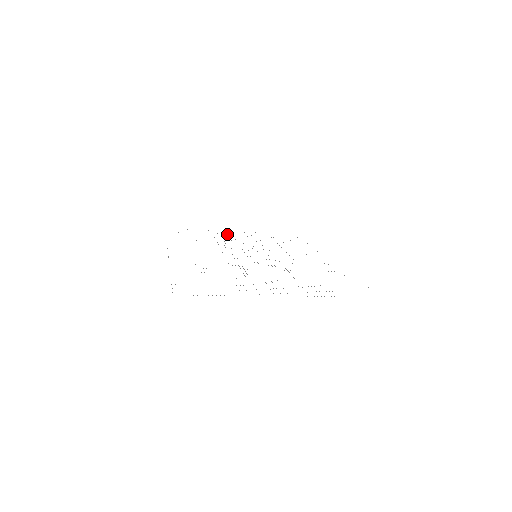
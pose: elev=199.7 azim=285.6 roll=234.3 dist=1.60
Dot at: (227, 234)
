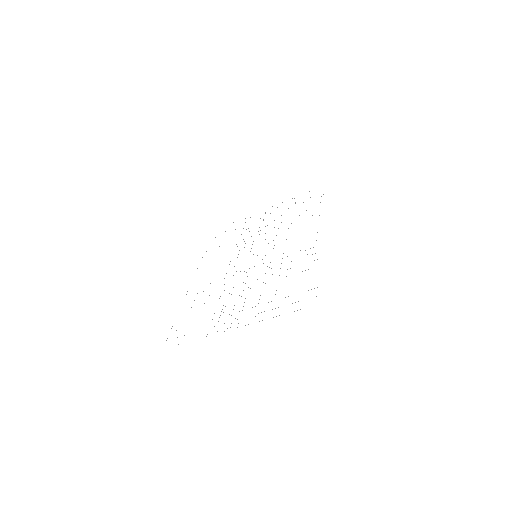
Dot at: occluded
